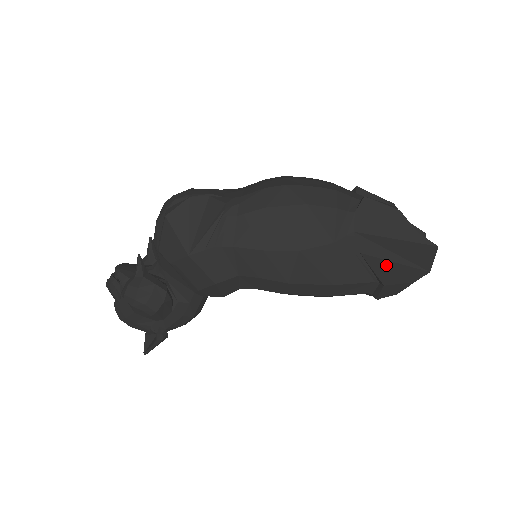
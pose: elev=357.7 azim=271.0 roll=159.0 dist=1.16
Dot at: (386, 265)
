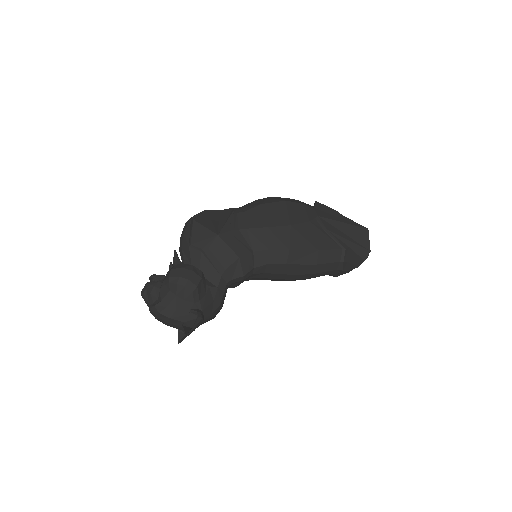
Dot at: (344, 242)
